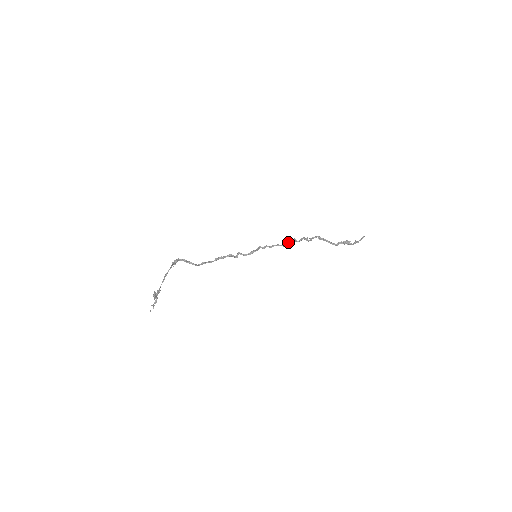
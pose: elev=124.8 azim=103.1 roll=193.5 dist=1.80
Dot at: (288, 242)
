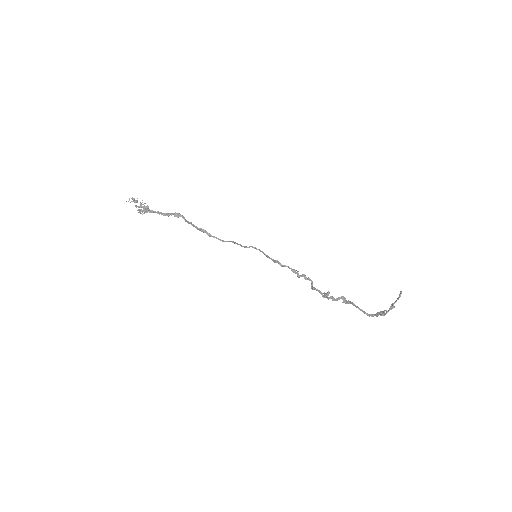
Dot at: (301, 275)
